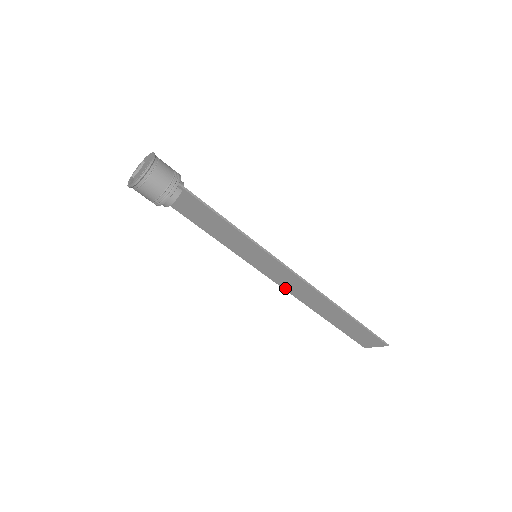
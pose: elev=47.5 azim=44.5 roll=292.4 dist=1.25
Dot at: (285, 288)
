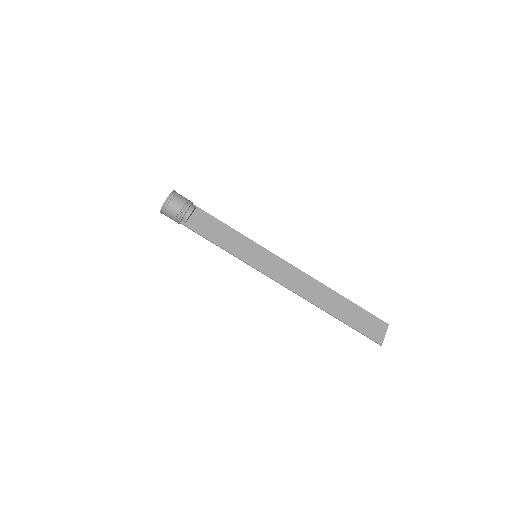
Dot at: (289, 287)
